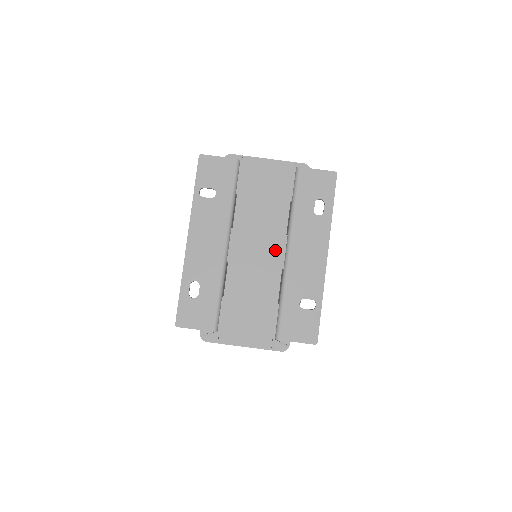
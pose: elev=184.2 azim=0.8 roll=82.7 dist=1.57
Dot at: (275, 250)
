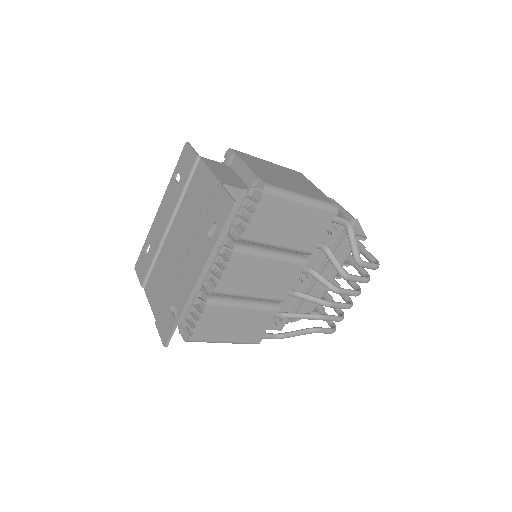
Dot at: (182, 250)
